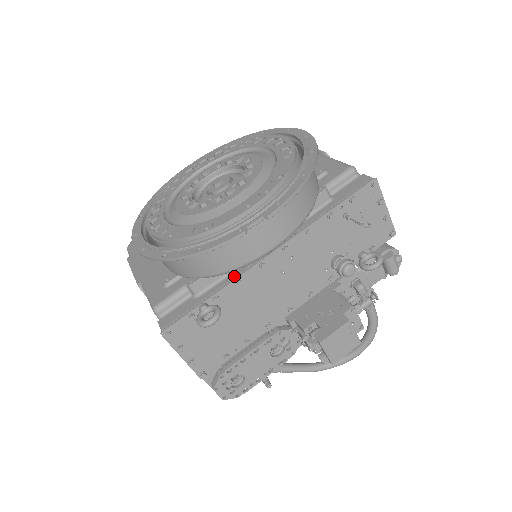
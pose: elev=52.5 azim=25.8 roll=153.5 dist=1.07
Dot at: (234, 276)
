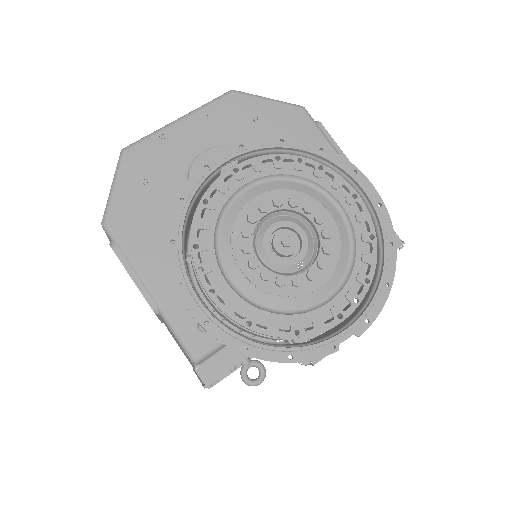
Dot at: occluded
